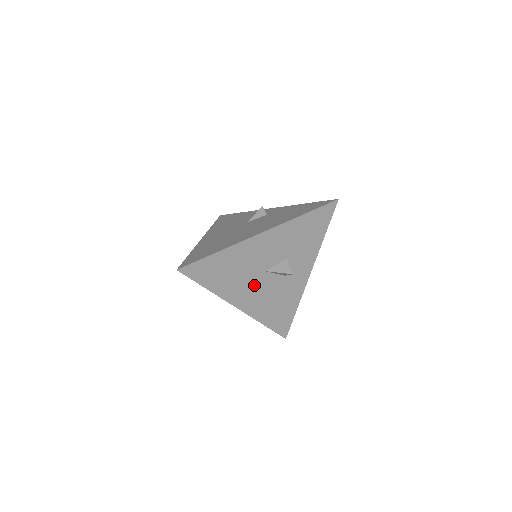
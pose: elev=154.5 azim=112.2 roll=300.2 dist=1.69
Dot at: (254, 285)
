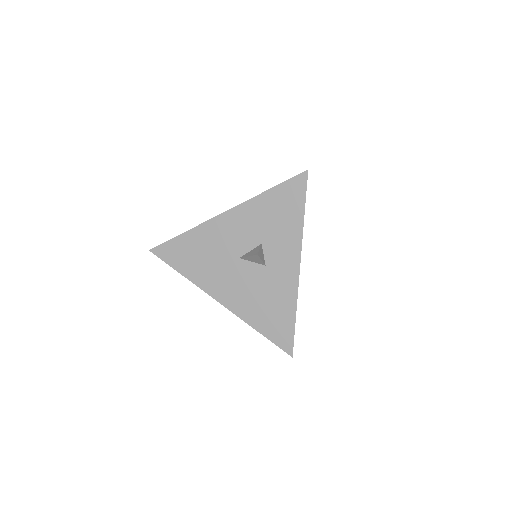
Dot at: (231, 275)
